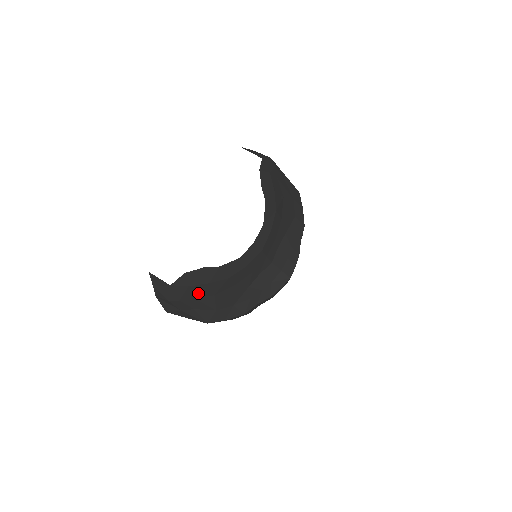
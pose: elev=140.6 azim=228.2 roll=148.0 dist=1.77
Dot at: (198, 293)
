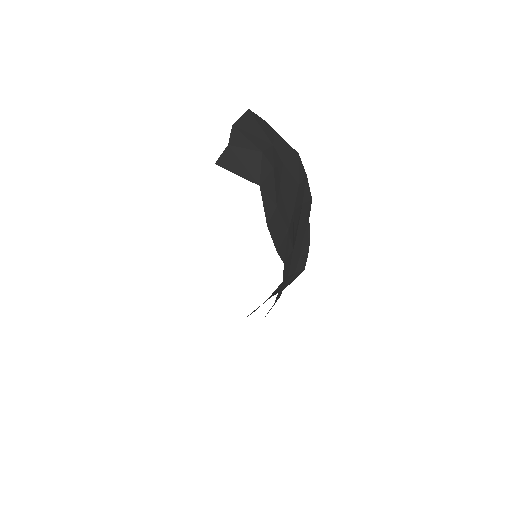
Dot at: occluded
